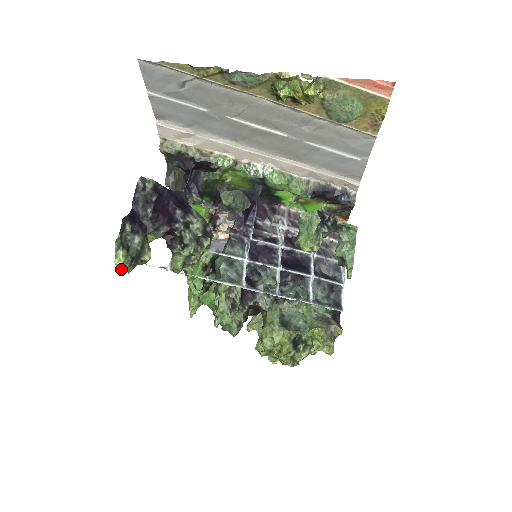
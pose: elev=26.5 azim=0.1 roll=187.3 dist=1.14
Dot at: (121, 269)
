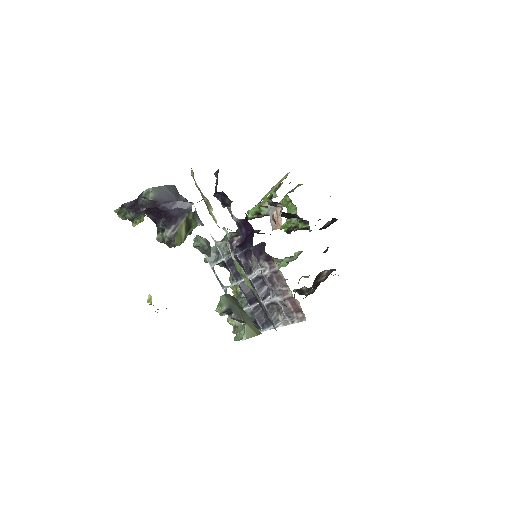
Dot at: occluded
